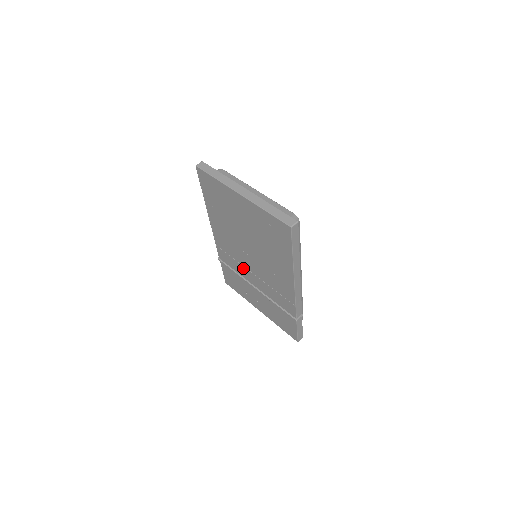
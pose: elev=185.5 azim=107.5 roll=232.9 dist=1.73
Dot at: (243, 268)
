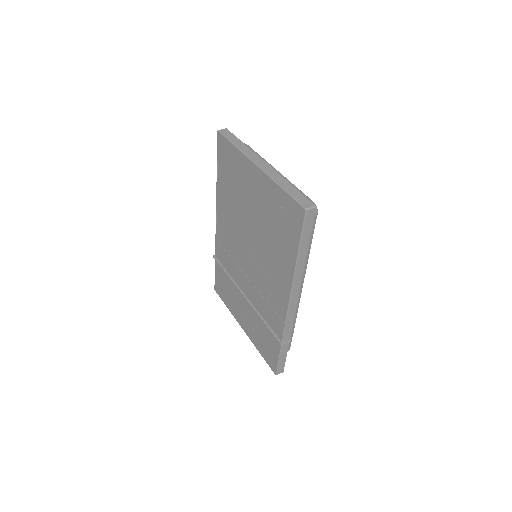
Dot at: (238, 269)
